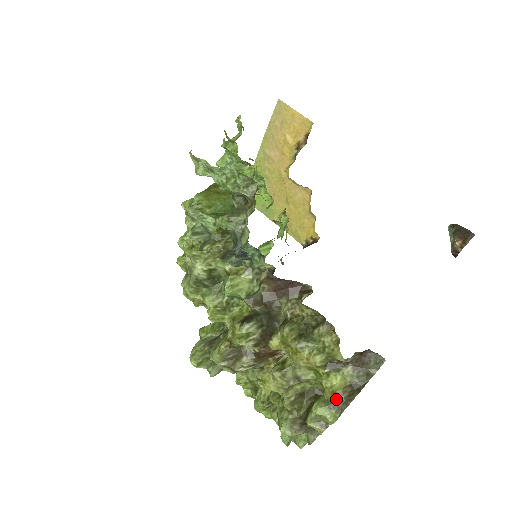
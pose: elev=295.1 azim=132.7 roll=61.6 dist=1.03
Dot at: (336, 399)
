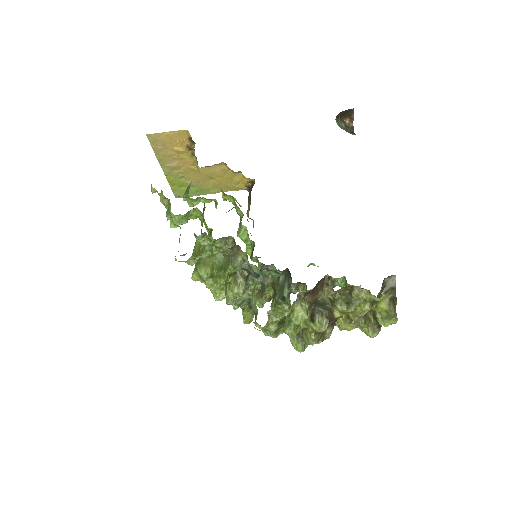
Dot at: (390, 314)
